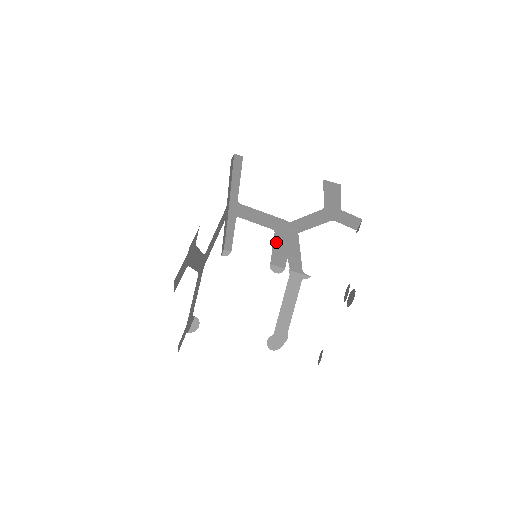
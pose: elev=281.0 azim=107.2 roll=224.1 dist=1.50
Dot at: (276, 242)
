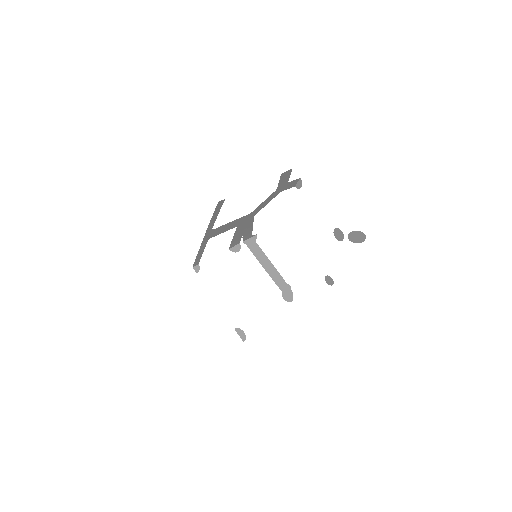
Dot at: (236, 233)
